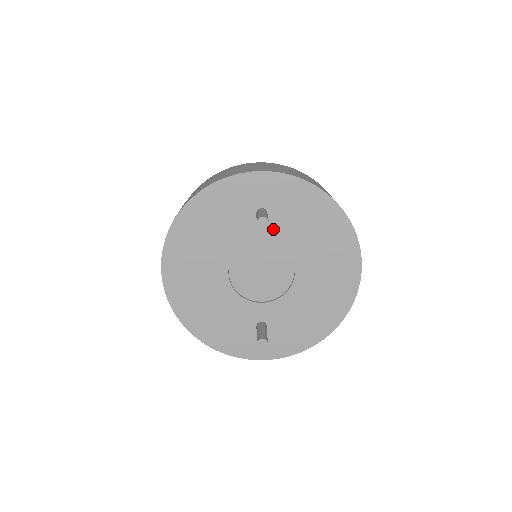
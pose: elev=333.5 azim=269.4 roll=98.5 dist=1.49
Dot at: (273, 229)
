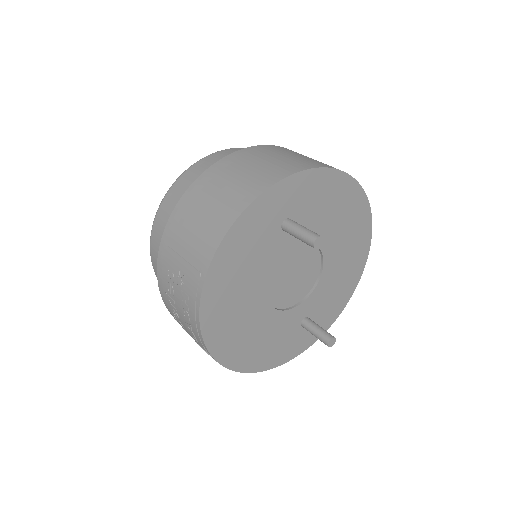
Dot at: occluded
